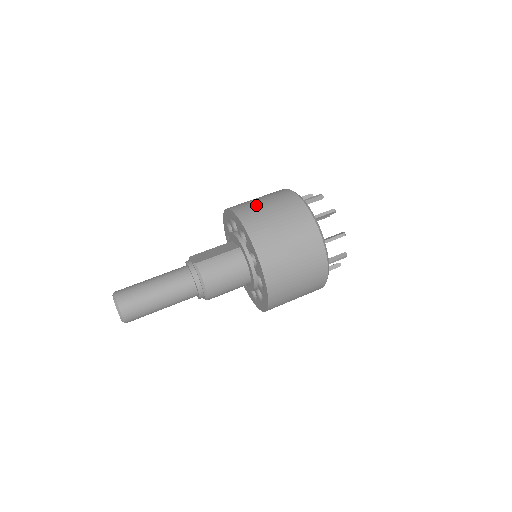
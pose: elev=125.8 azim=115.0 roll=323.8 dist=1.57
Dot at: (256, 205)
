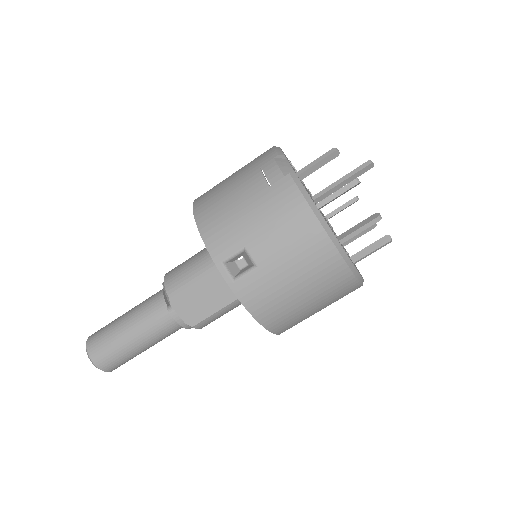
Dot at: (283, 296)
